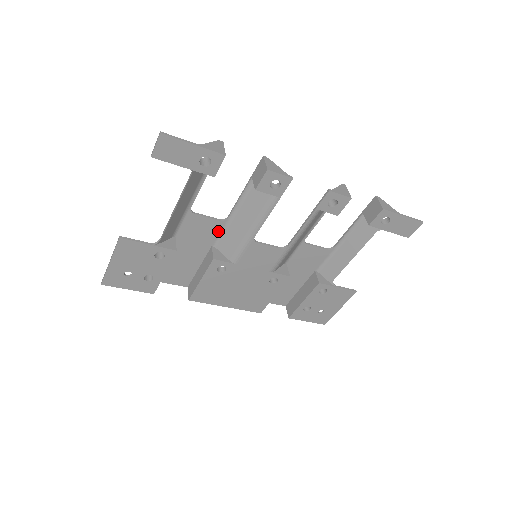
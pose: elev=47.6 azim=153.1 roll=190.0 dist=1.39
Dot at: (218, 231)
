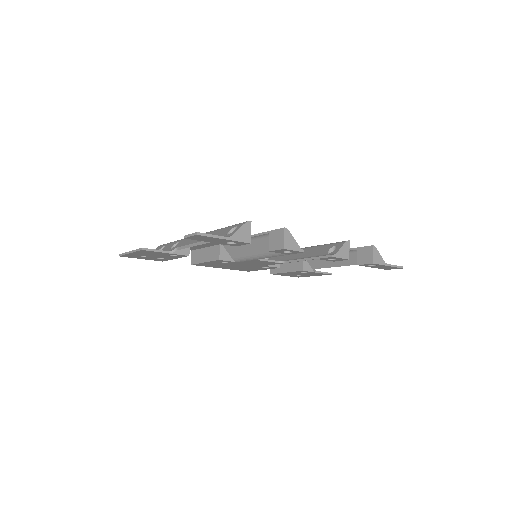
Dot at: occluded
